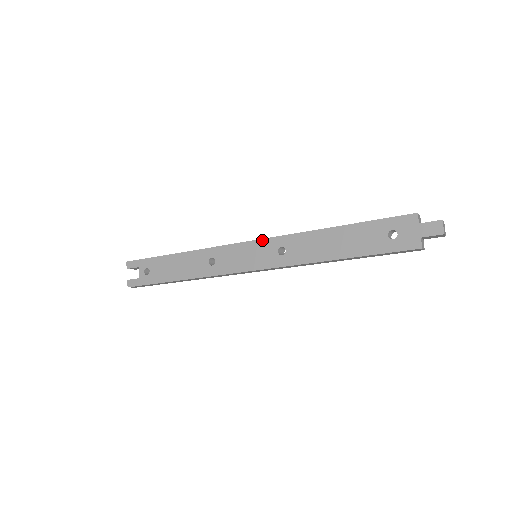
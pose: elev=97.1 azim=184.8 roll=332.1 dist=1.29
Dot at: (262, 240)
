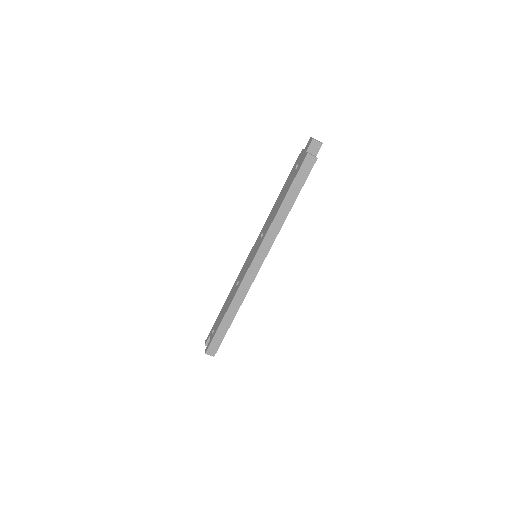
Dot at: (254, 244)
